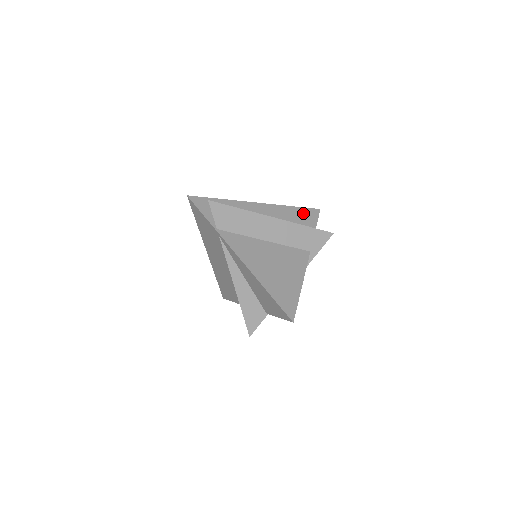
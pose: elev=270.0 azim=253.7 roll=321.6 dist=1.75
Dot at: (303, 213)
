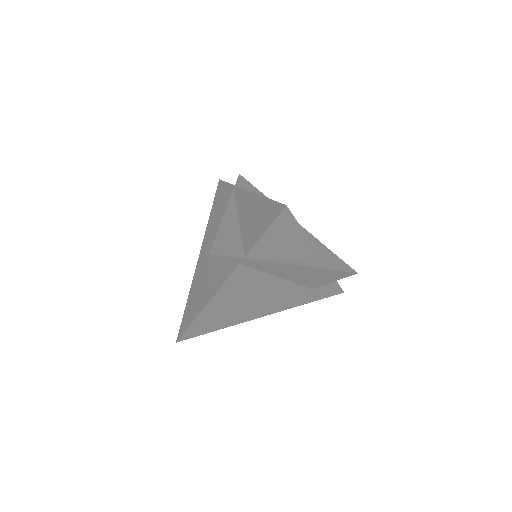
Dot at: occluded
